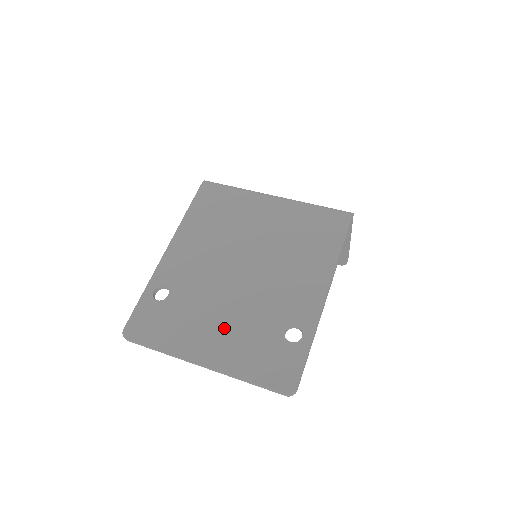
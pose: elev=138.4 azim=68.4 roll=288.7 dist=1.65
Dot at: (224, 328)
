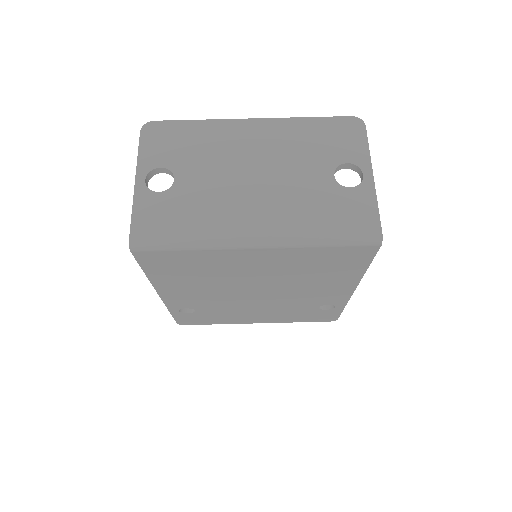
Dot at: (263, 313)
